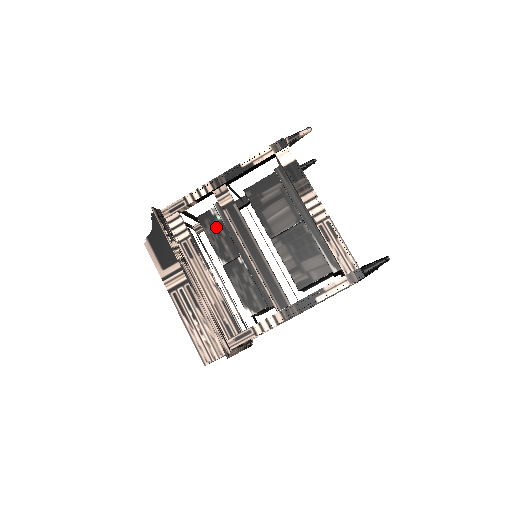
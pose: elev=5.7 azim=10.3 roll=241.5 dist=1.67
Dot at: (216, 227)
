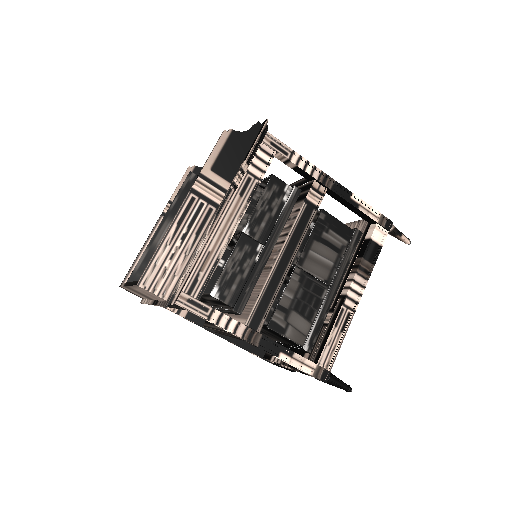
Dot at: (275, 201)
